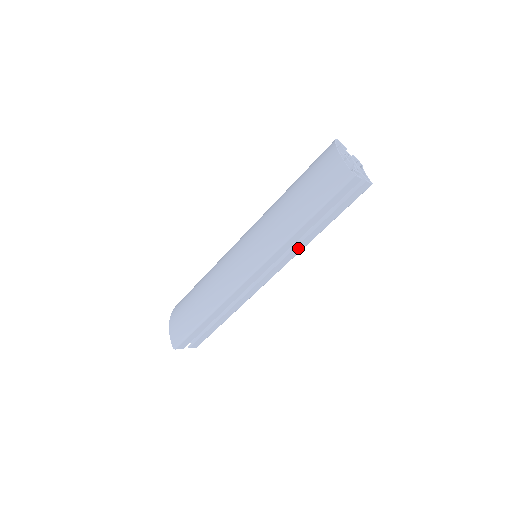
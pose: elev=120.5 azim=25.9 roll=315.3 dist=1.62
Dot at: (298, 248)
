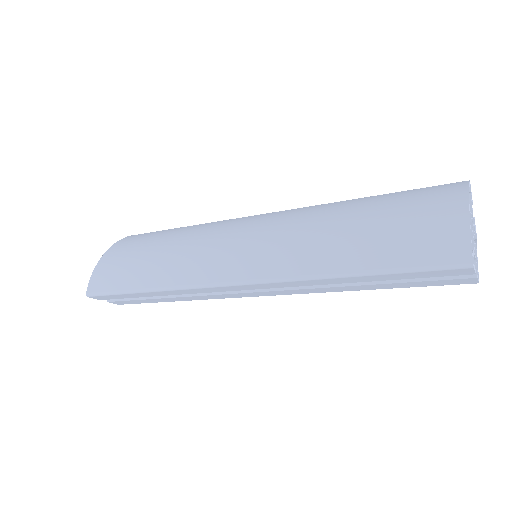
Dot at: (317, 289)
